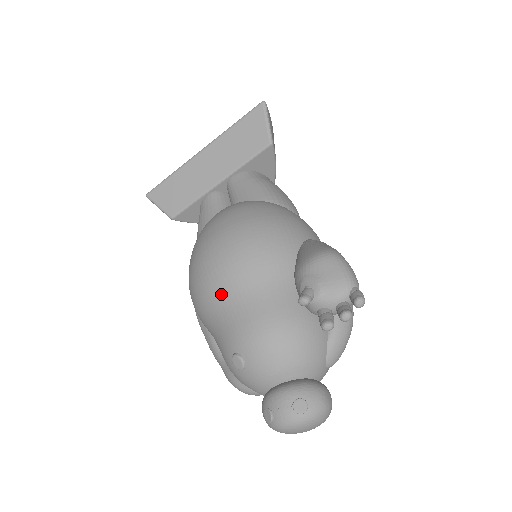
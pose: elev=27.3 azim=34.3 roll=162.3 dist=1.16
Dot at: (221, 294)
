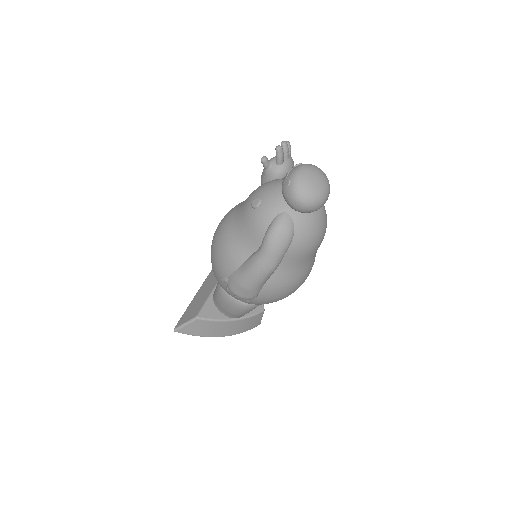
Dot at: (231, 215)
